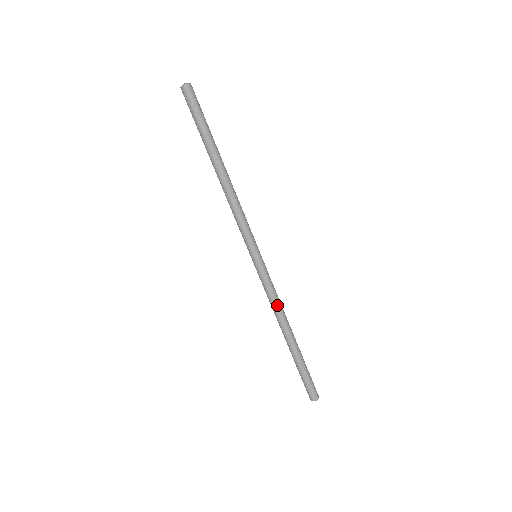
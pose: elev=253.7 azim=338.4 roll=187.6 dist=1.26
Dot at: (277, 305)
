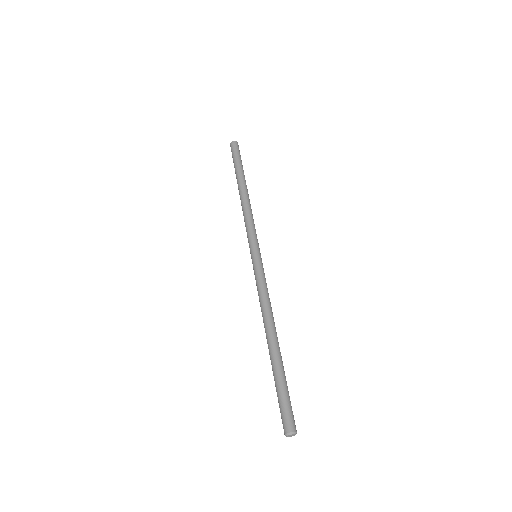
Dot at: (267, 300)
